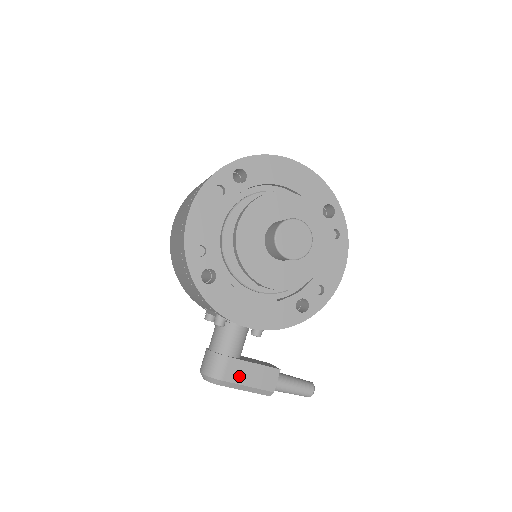
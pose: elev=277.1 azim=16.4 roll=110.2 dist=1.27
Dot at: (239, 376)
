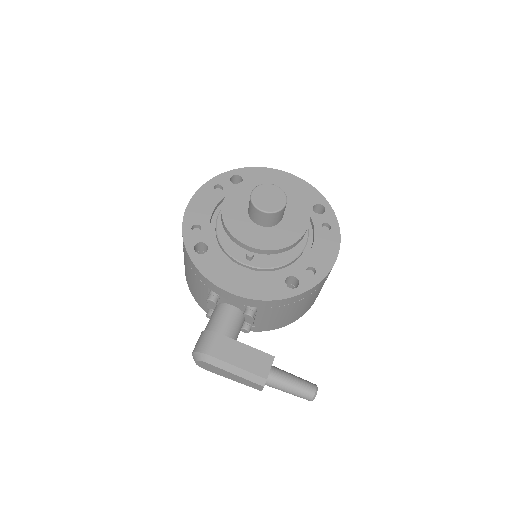
Dot at: (228, 354)
